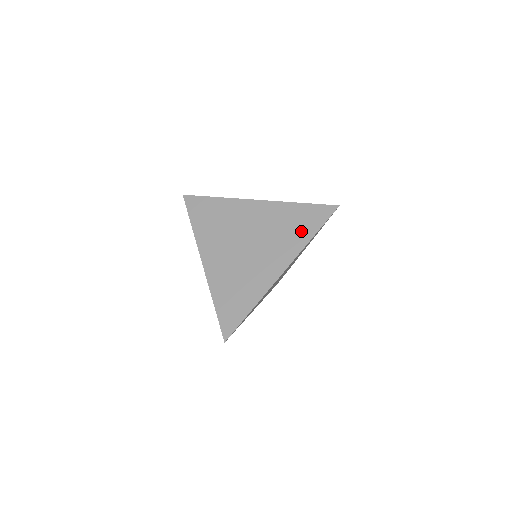
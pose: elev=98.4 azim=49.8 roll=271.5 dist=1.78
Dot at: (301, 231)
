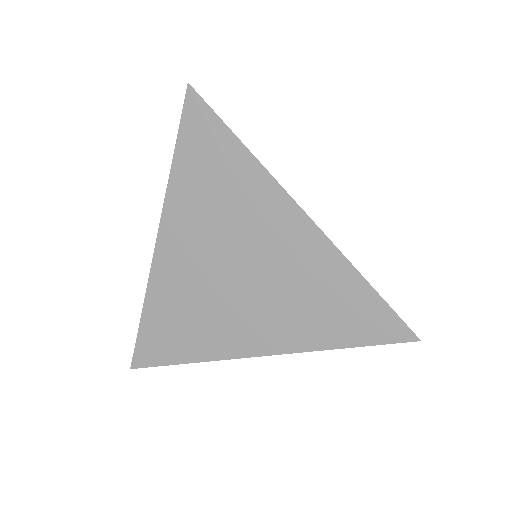
Dot at: (330, 325)
